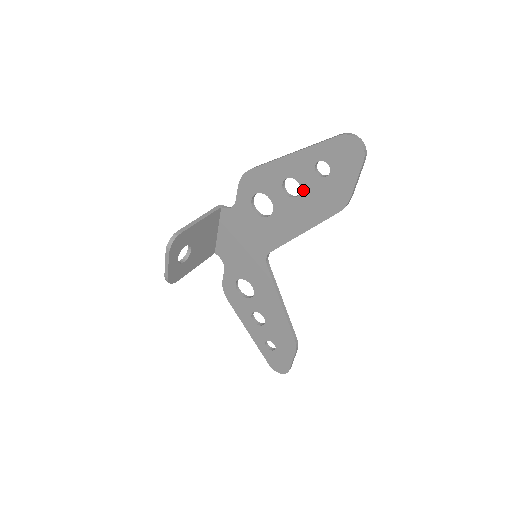
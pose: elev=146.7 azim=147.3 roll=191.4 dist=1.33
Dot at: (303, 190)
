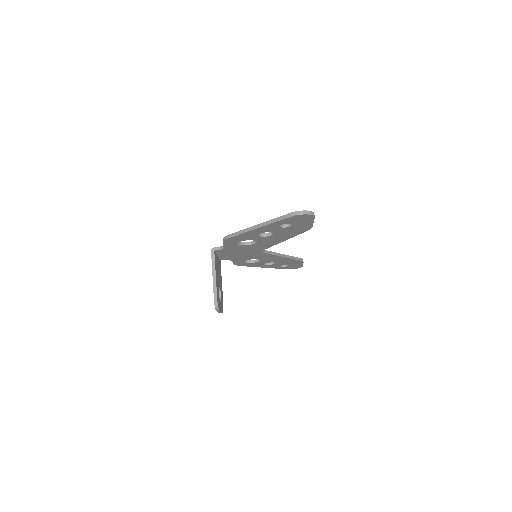
Dot at: (276, 233)
